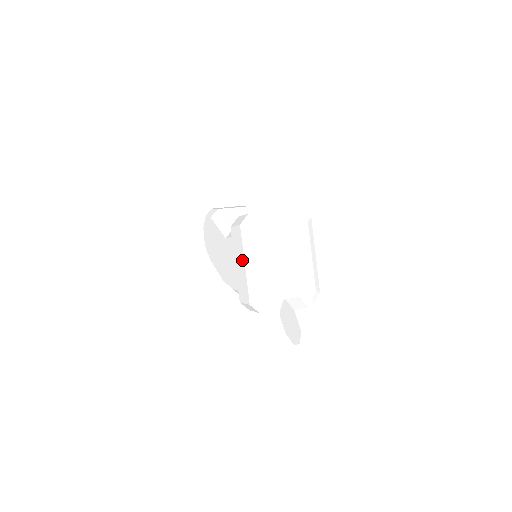
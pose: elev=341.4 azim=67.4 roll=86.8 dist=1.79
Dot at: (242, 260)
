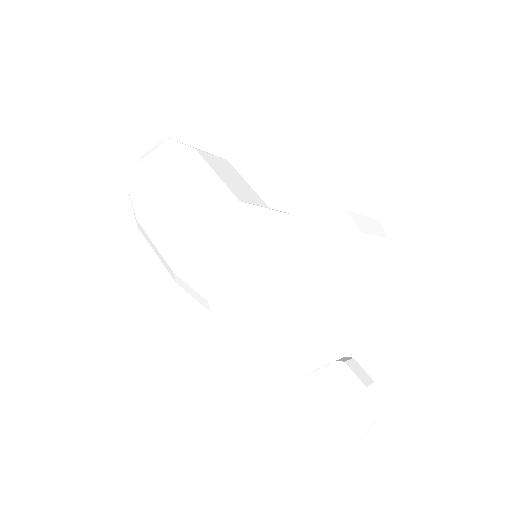
Dot at: (309, 284)
